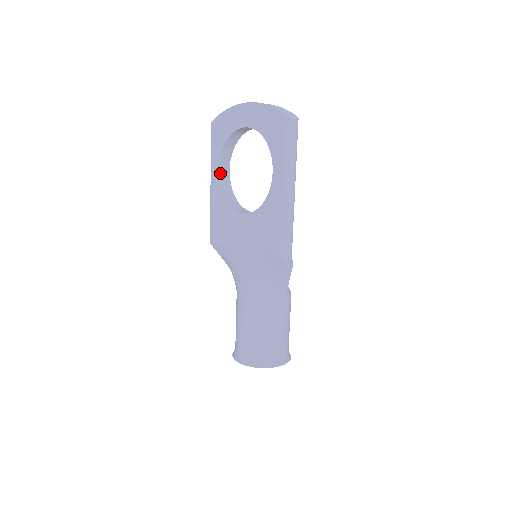
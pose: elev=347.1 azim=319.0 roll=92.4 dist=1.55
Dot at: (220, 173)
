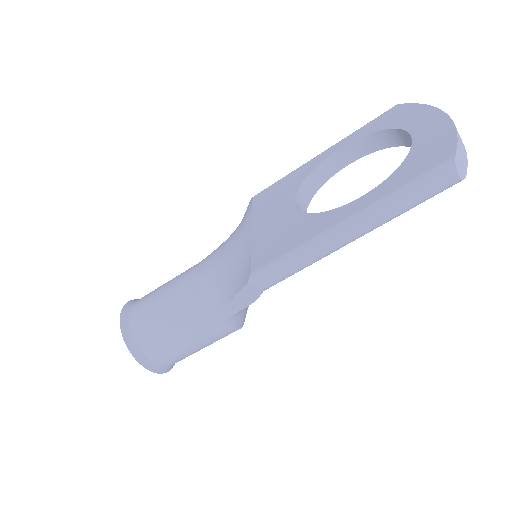
Dot at: (337, 153)
